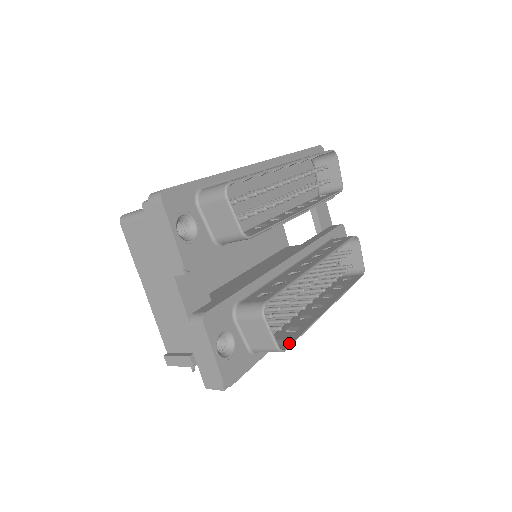
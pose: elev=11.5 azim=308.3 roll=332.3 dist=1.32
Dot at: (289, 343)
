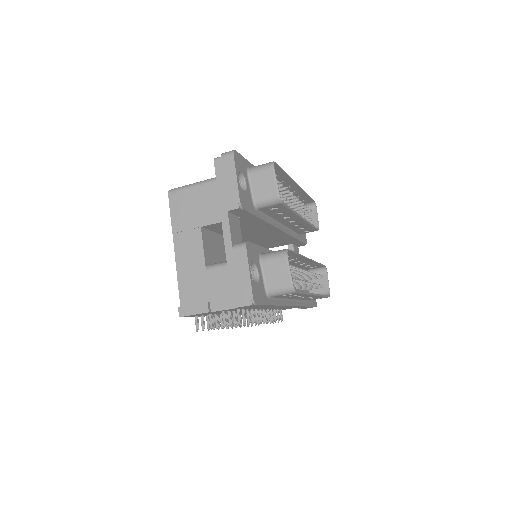
Dot at: (297, 291)
